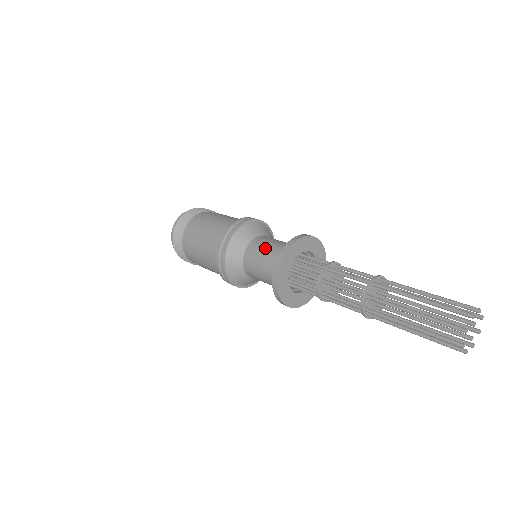
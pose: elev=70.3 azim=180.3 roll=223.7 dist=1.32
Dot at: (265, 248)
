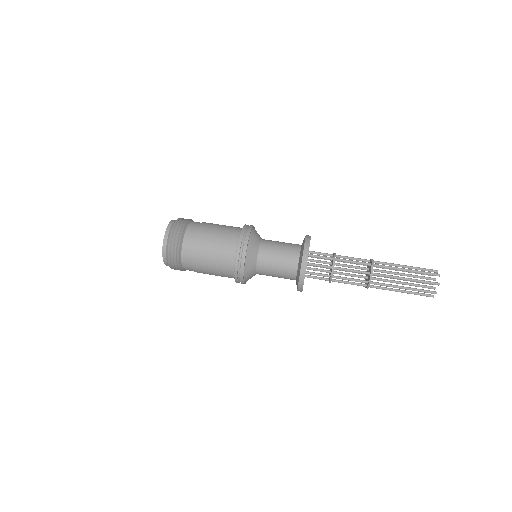
Dot at: (280, 242)
